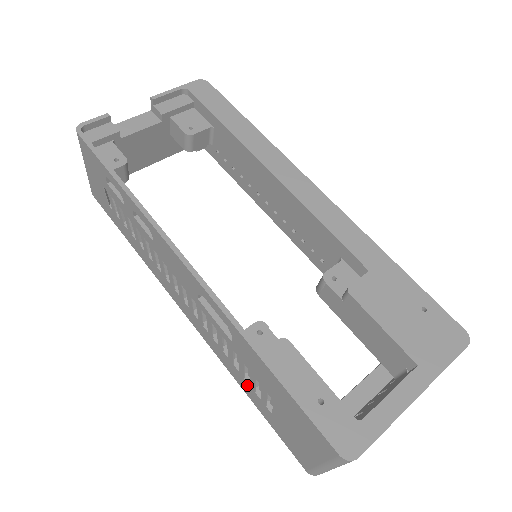
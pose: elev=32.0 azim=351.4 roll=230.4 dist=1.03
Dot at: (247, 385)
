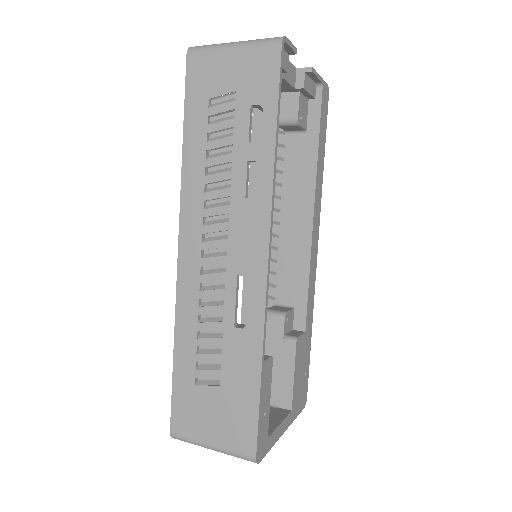
Dot at: (192, 351)
